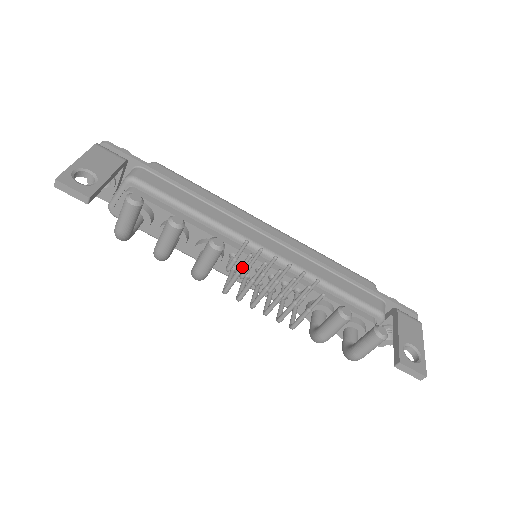
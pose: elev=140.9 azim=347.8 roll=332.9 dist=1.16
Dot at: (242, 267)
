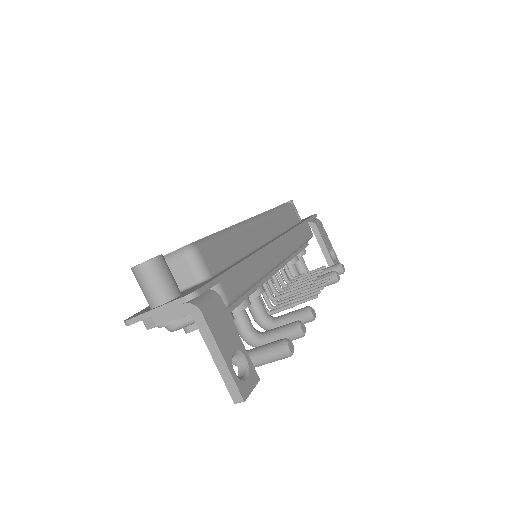
Dot at: occluded
